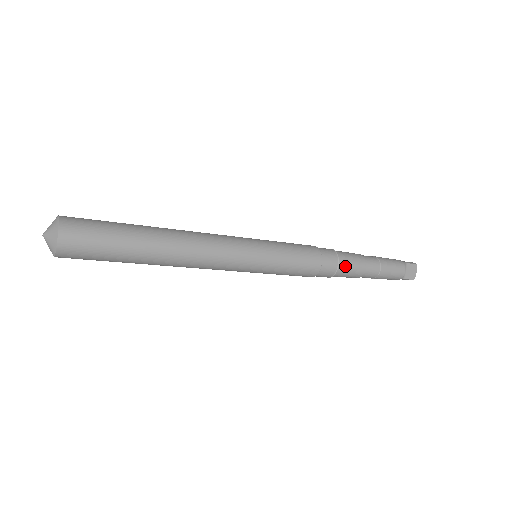
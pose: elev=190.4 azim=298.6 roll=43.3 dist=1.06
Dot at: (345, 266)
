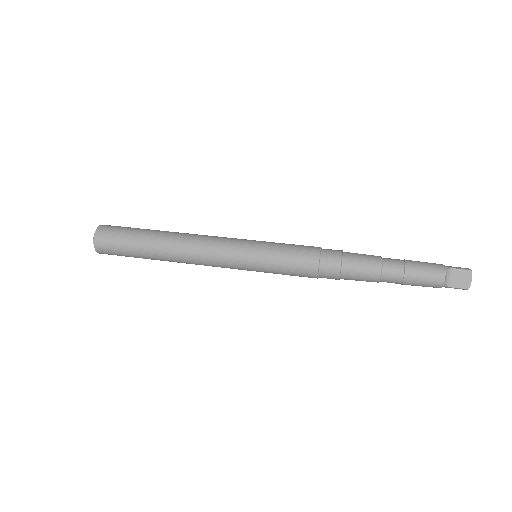
Dot at: (351, 267)
